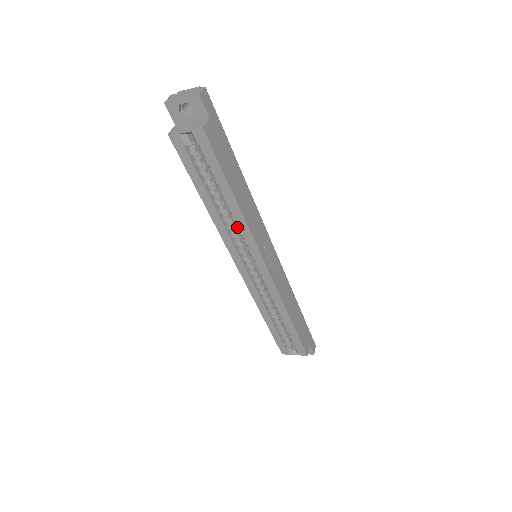
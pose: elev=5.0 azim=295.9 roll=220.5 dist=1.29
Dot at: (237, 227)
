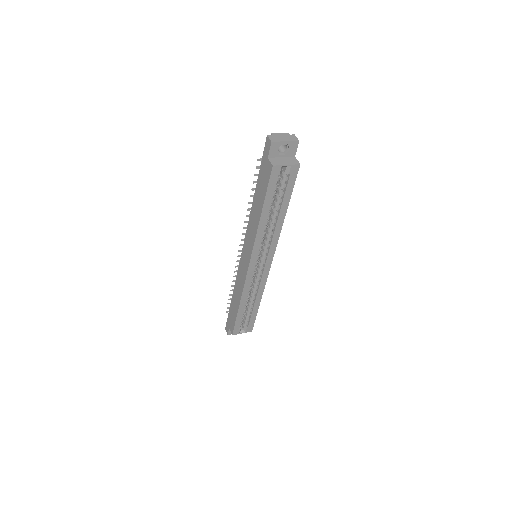
Dot at: (270, 234)
